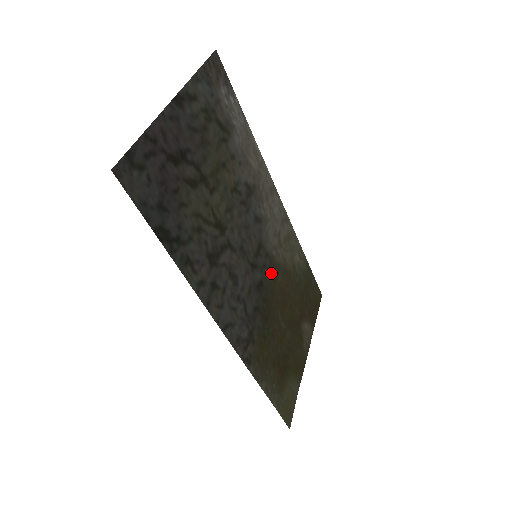
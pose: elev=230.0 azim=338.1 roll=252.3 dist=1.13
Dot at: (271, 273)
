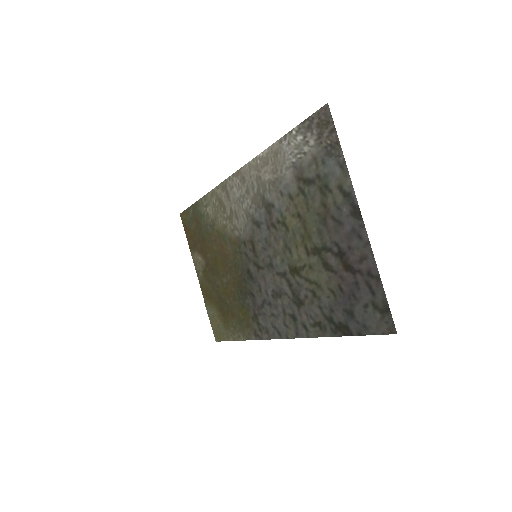
Dot at: (238, 253)
